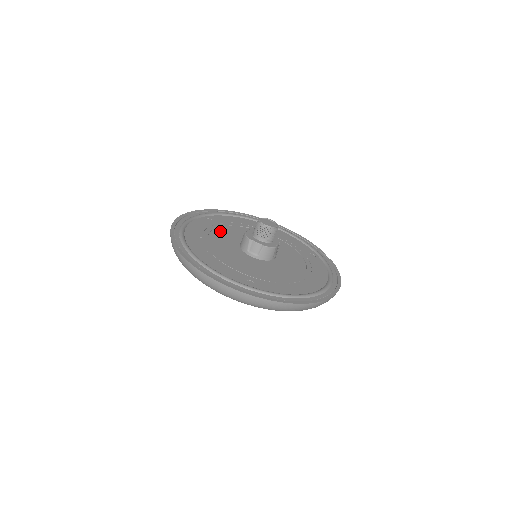
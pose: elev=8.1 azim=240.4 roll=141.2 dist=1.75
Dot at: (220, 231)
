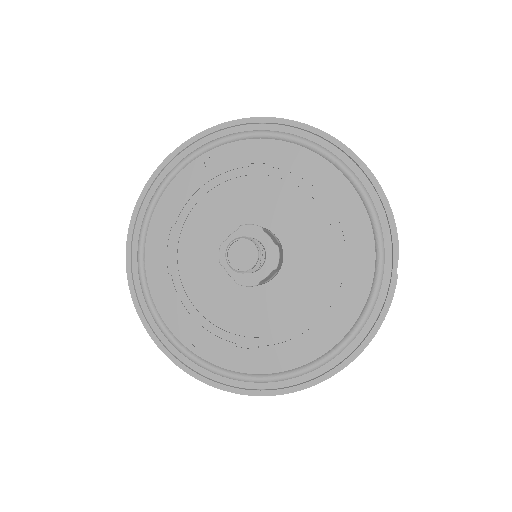
Dot at: (214, 199)
